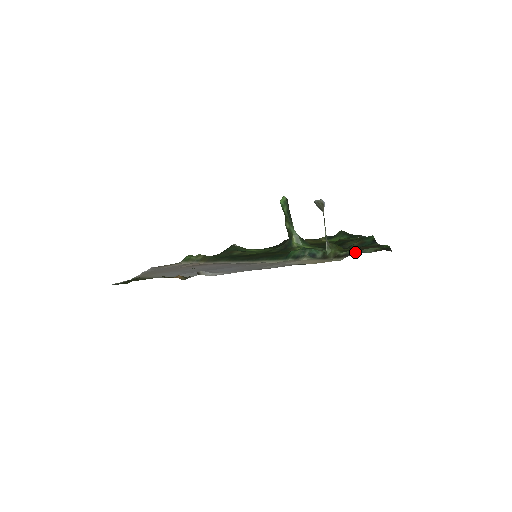
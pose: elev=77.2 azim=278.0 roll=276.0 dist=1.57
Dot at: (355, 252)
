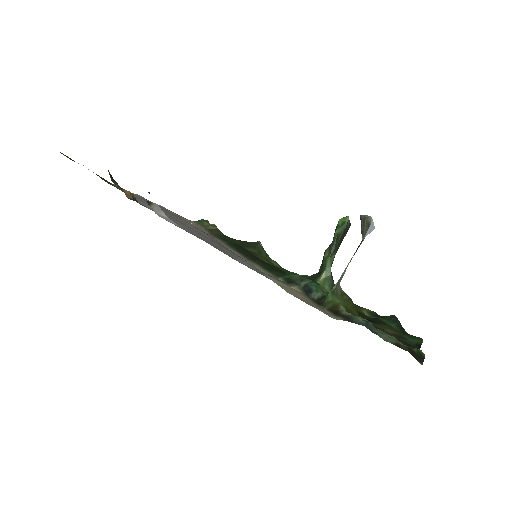
Dot at: (364, 323)
